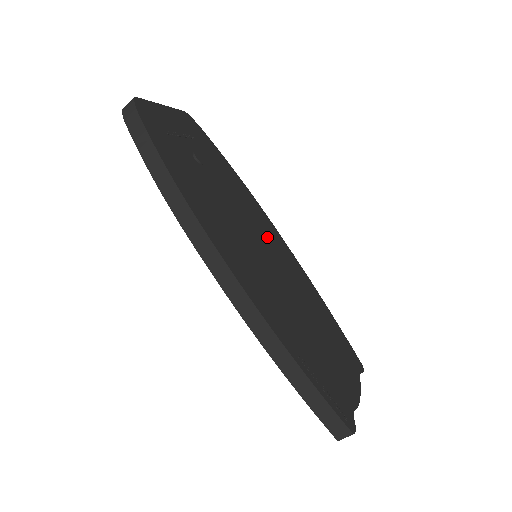
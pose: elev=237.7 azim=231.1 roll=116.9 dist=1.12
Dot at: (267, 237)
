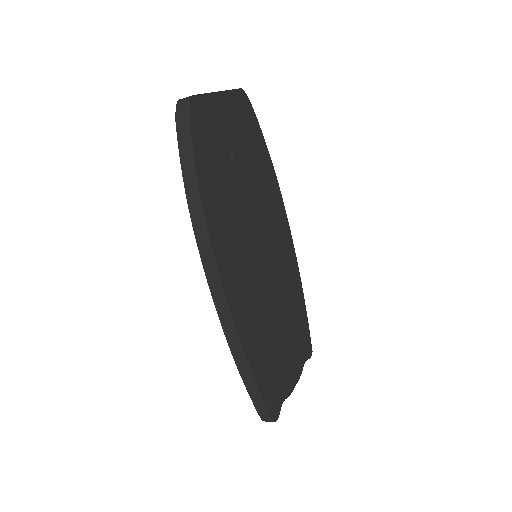
Dot at: (274, 234)
